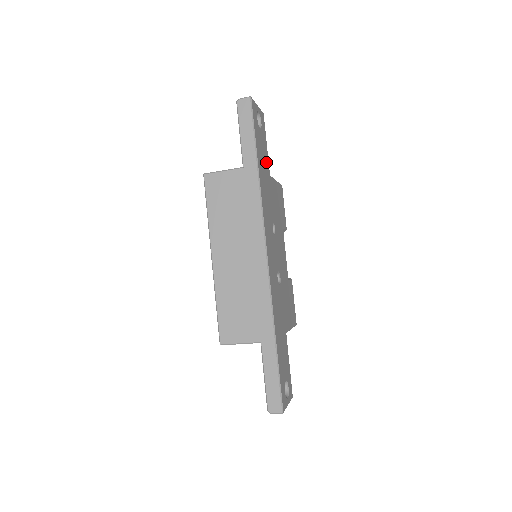
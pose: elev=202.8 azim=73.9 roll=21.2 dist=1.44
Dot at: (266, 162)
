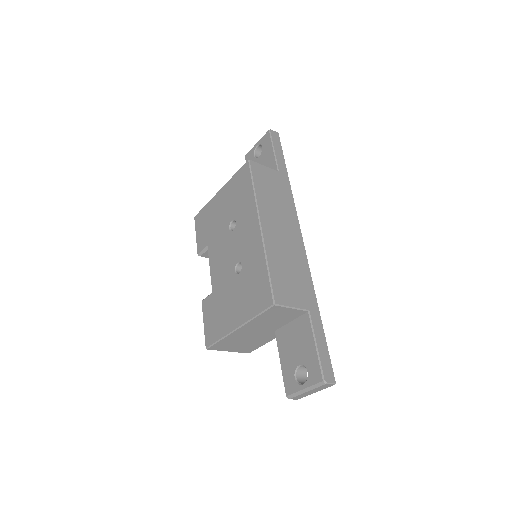
Dot at: occluded
